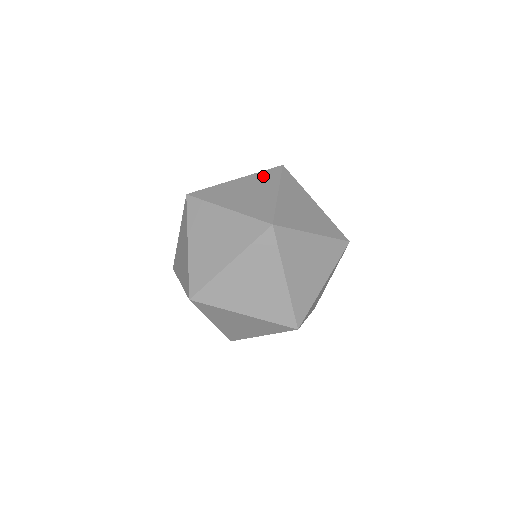
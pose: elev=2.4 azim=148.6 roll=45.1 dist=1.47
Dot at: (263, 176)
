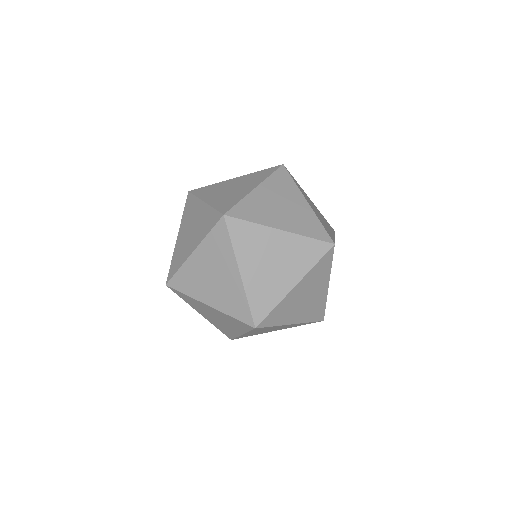
Dot at: (278, 181)
